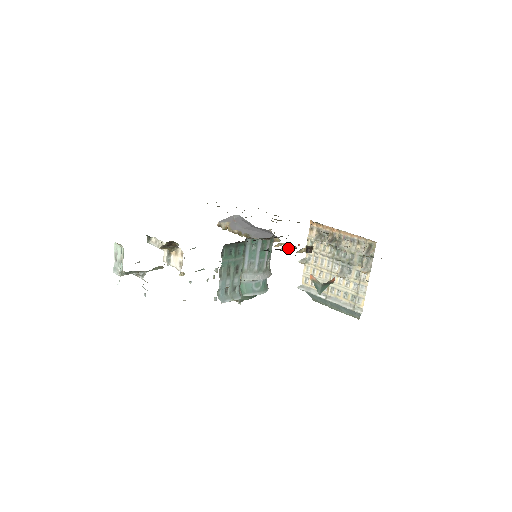
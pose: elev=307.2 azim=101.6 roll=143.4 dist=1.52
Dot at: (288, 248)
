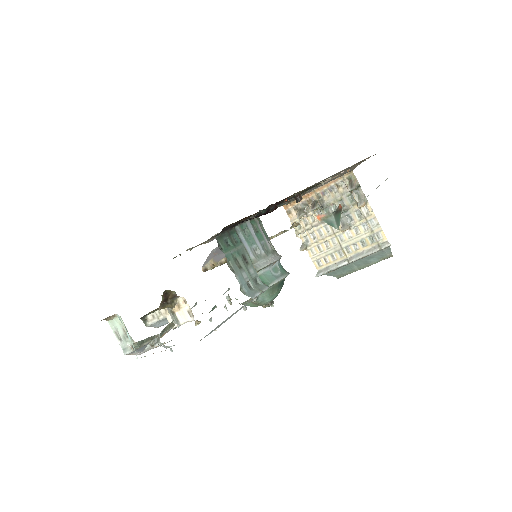
Dot at: (278, 203)
